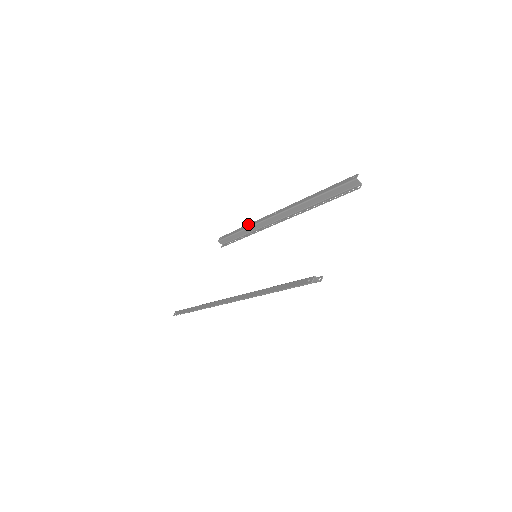
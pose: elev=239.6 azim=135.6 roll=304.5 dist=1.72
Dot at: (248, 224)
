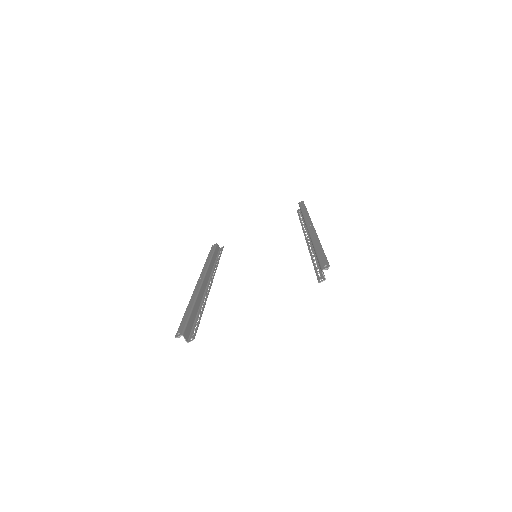
Dot at: (307, 212)
